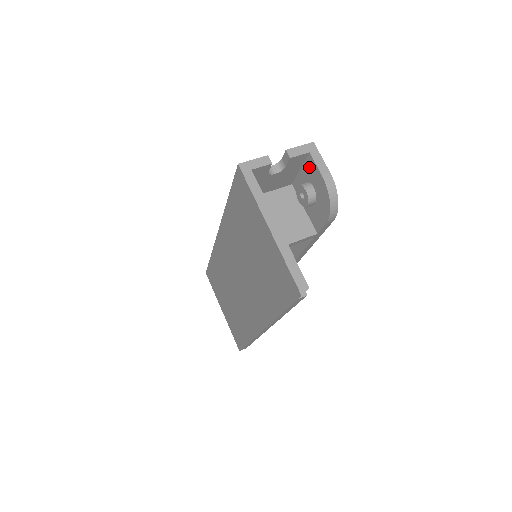
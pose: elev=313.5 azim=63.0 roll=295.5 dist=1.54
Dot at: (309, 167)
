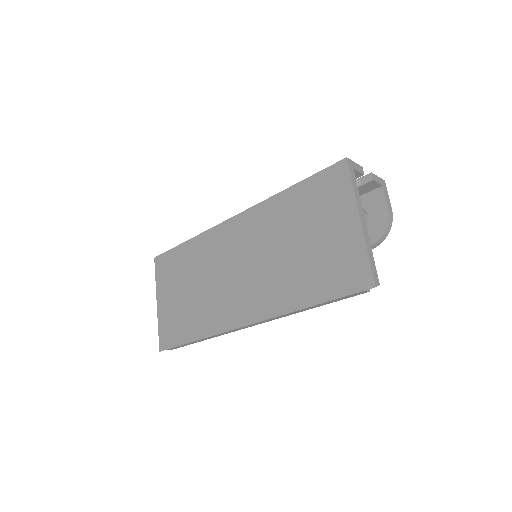
Dot at: (374, 197)
